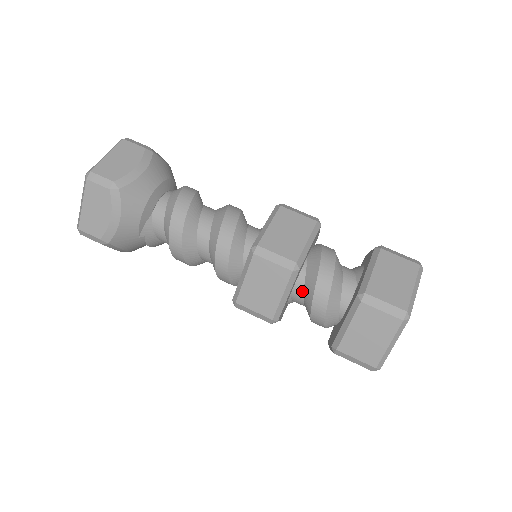
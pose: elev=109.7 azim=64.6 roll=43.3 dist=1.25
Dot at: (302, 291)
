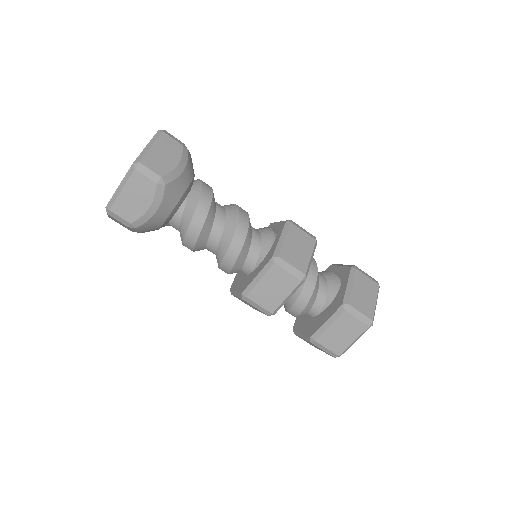
Dot at: occluded
